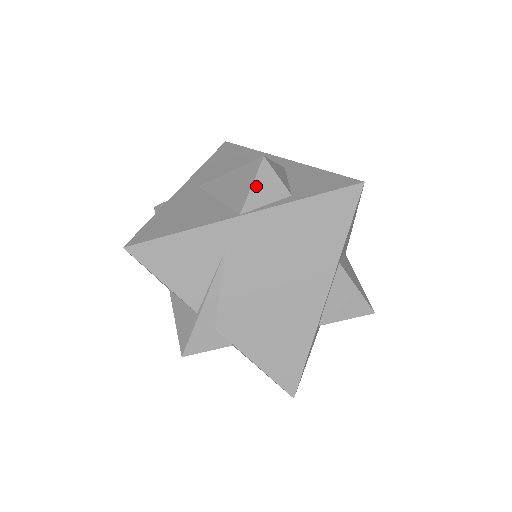
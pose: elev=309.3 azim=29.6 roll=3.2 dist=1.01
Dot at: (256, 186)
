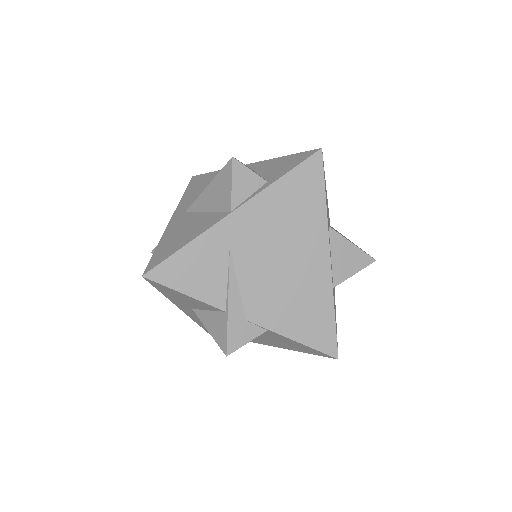
Dot at: (235, 183)
